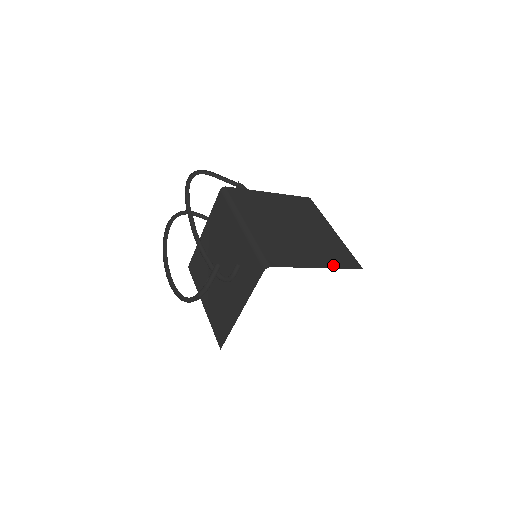
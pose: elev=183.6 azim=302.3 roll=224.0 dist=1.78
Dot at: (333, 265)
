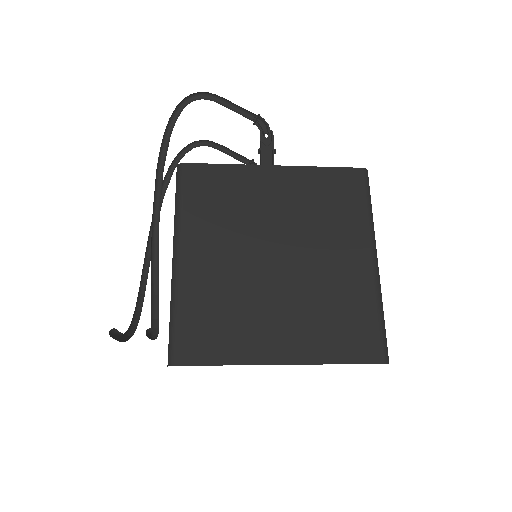
Dot at: (316, 356)
